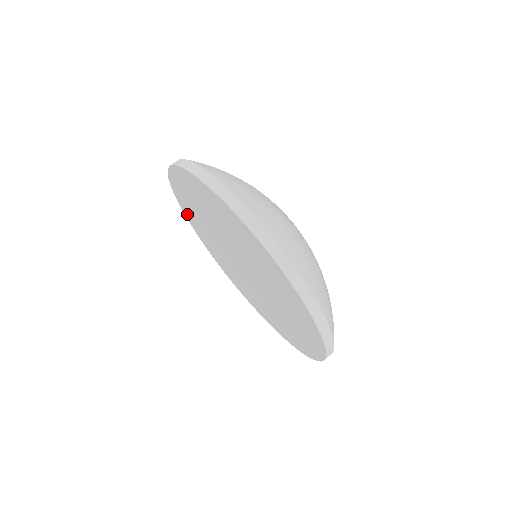
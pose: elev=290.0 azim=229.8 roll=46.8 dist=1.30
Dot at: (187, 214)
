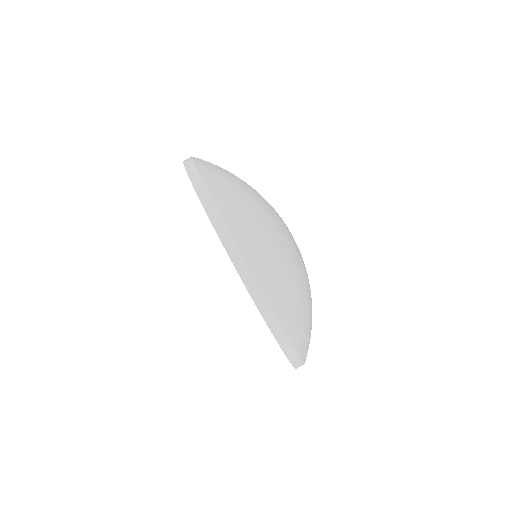
Dot at: occluded
